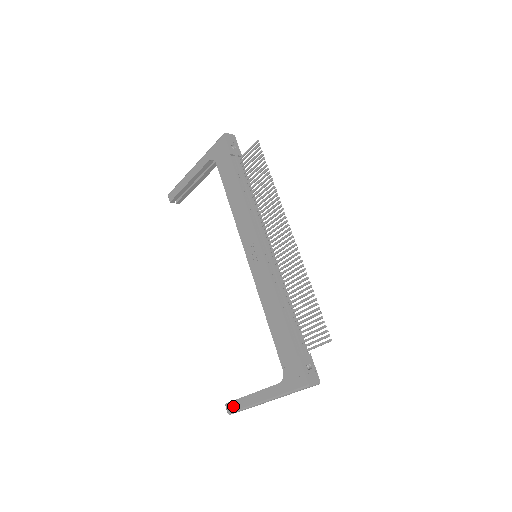
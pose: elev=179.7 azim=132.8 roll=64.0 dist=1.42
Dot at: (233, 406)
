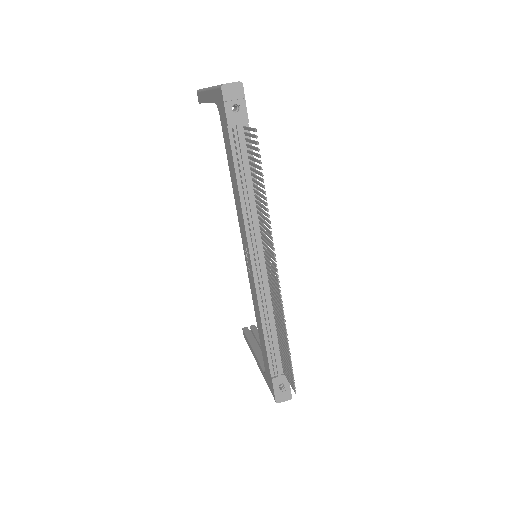
Dot at: (245, 338)
